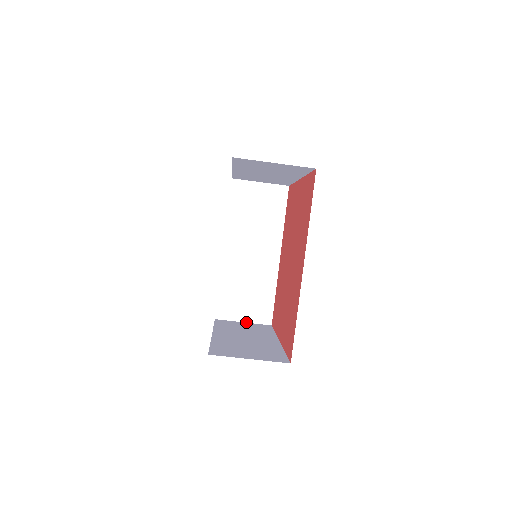
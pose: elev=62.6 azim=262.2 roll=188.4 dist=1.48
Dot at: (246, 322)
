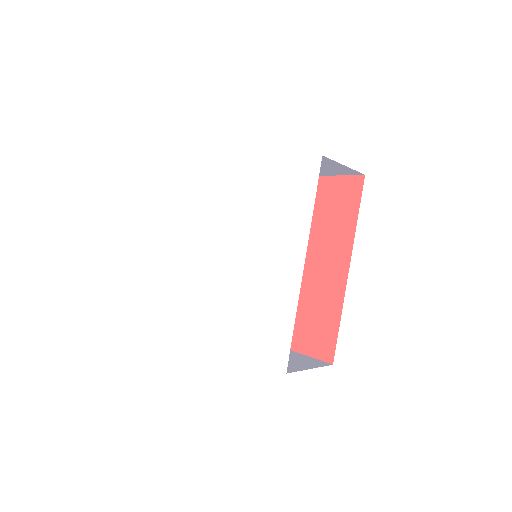
Dot at: occluded
